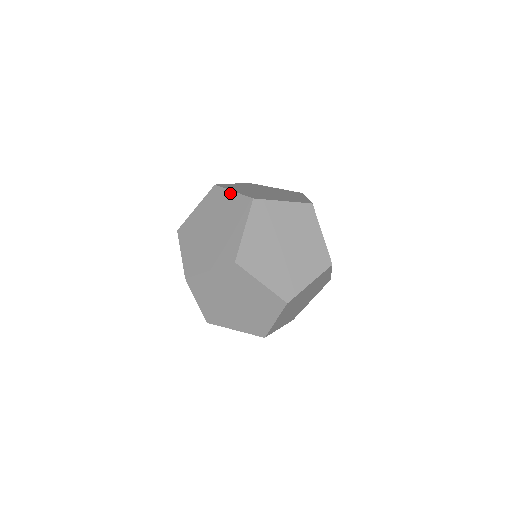
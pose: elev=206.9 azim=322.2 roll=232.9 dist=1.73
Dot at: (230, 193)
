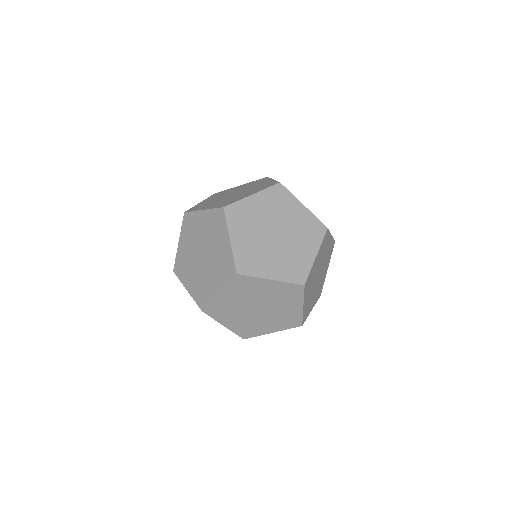
Dot at: (301, 205)
